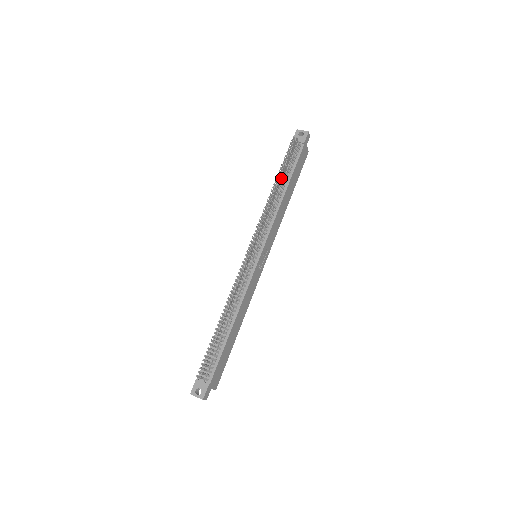
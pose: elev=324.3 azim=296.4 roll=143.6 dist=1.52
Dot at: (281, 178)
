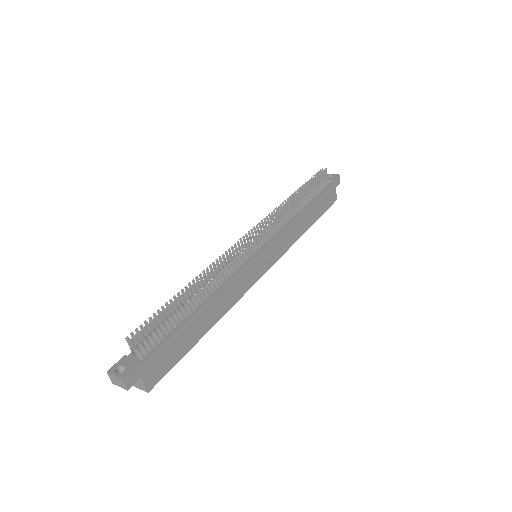
Dot at: occluded
